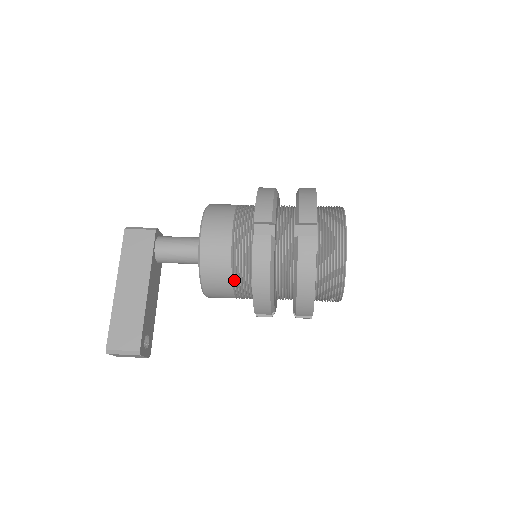
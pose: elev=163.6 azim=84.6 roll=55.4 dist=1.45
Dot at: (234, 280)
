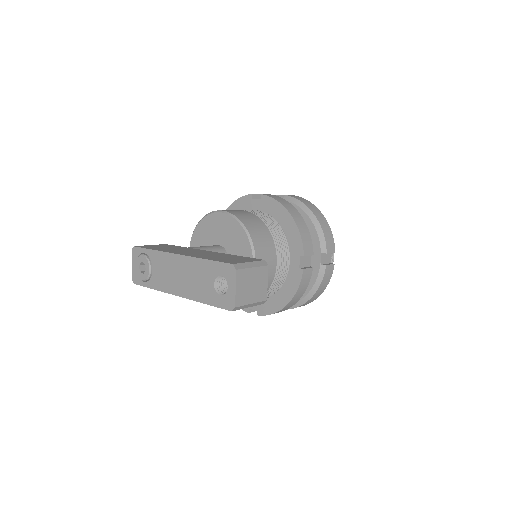
Dot at: (271, 232)
